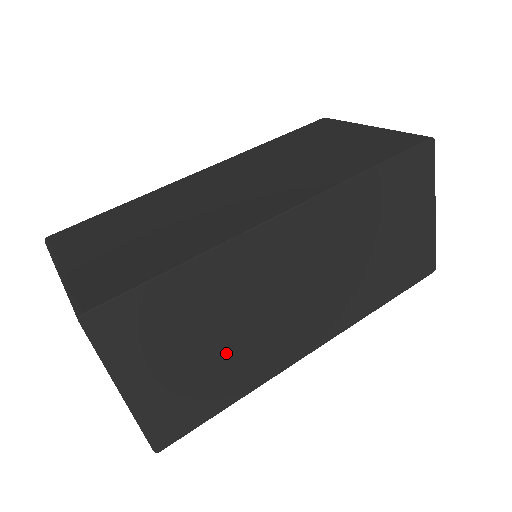
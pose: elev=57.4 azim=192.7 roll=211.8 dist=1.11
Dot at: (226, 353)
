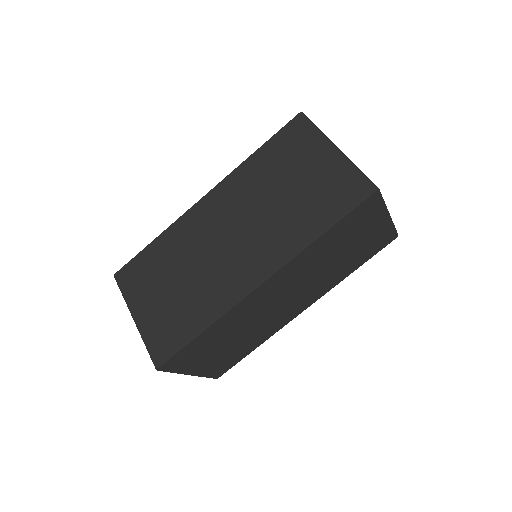
Dot at: (243, 339)
